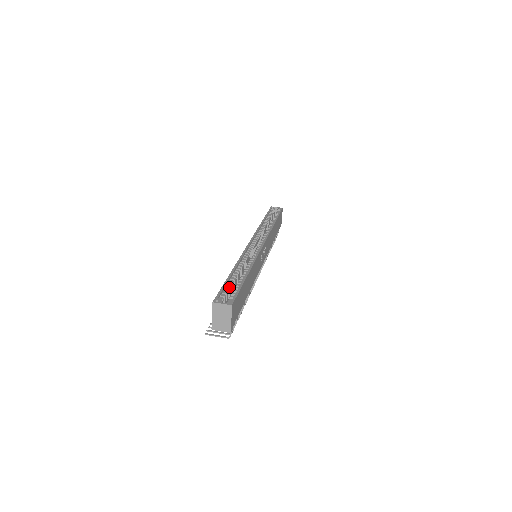
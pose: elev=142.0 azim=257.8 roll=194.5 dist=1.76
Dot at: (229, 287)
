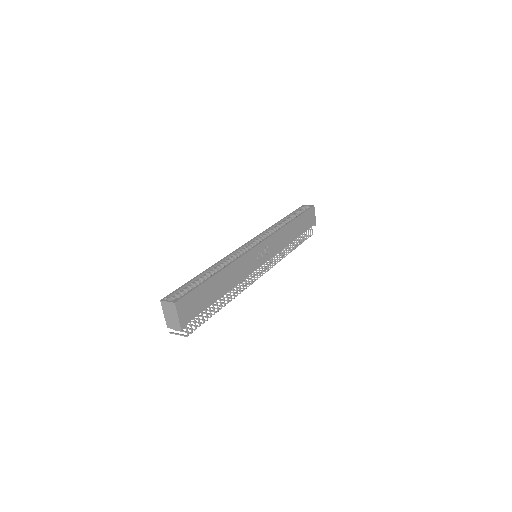
Dot at: (190, 286)
